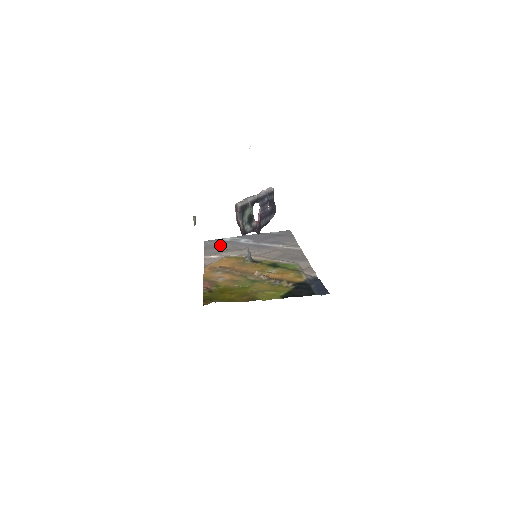
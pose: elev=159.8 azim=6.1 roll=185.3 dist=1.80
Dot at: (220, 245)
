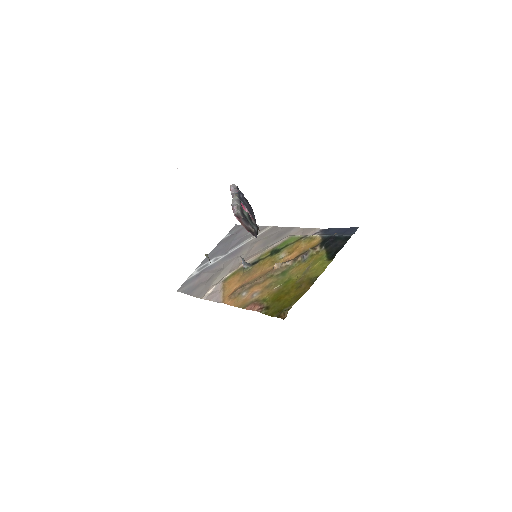
Dot at: (197, 281)
